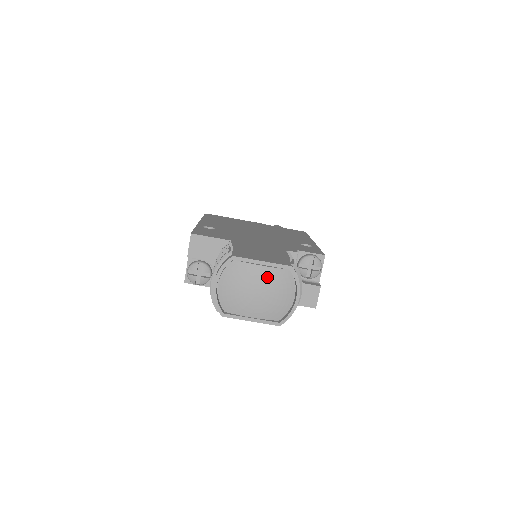
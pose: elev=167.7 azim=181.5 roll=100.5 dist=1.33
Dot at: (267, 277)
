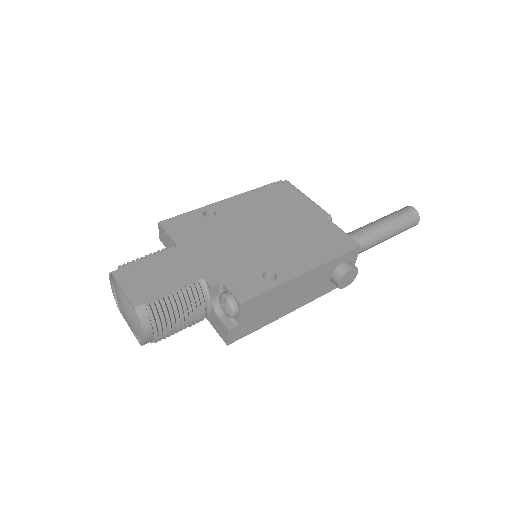
Dot at: (125, 304)
